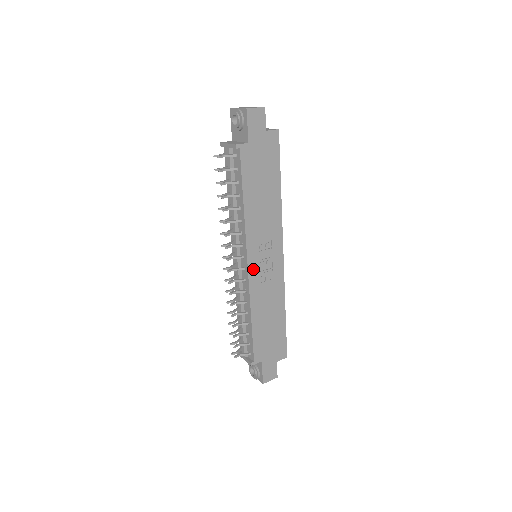
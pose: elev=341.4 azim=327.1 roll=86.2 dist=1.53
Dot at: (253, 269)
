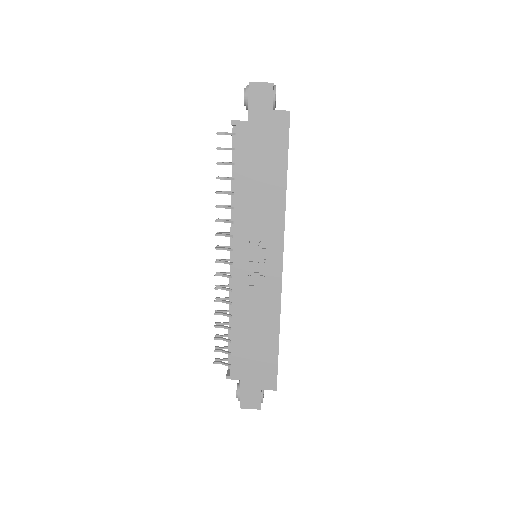
Dot at: (240, 266)
